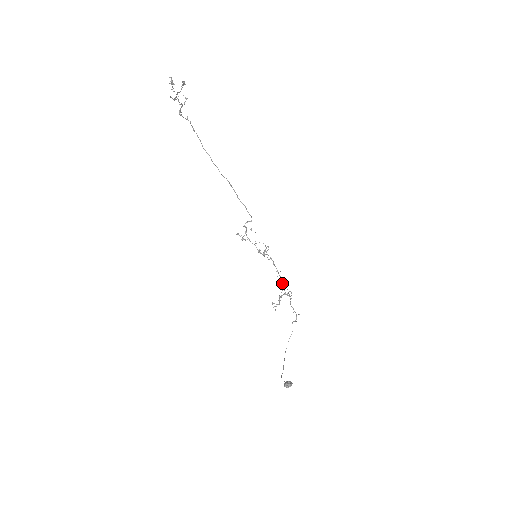
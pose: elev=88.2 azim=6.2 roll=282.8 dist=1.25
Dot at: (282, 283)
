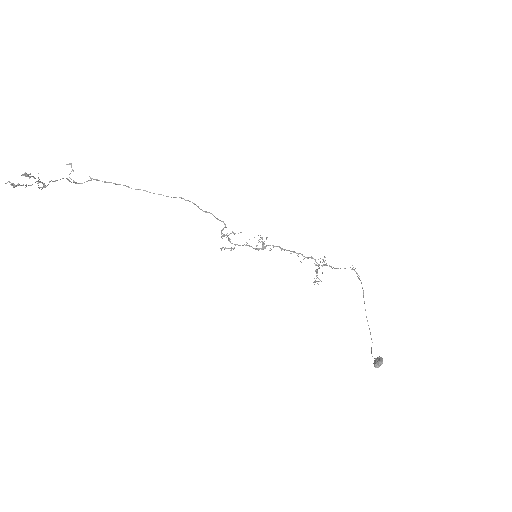
Dot at: occluded
